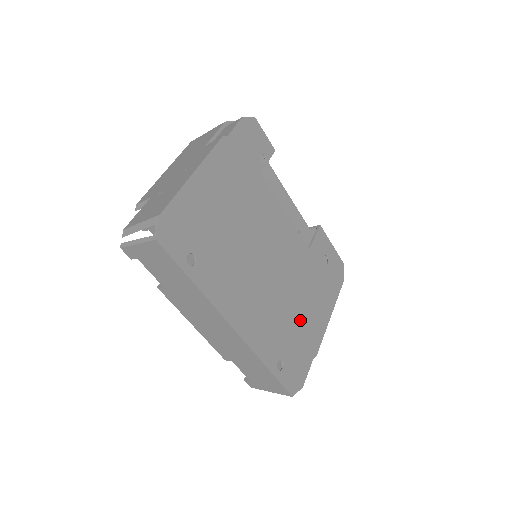
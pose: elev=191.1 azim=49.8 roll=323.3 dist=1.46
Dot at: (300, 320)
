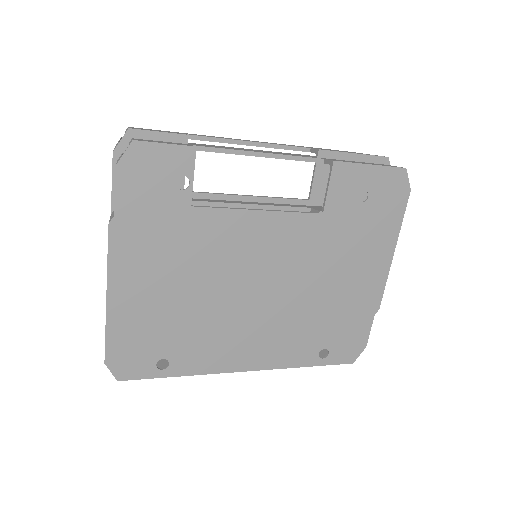
Dot at: (338, 298)
